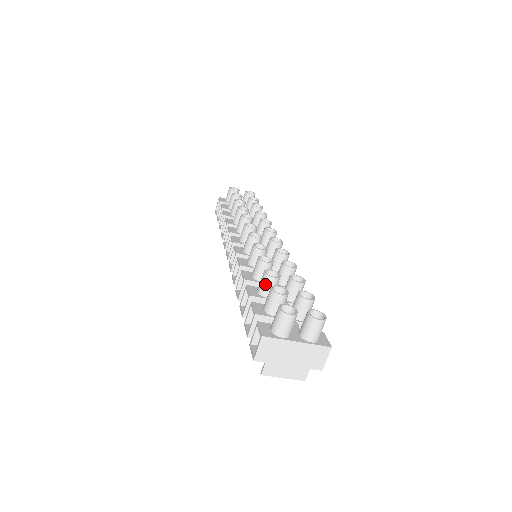
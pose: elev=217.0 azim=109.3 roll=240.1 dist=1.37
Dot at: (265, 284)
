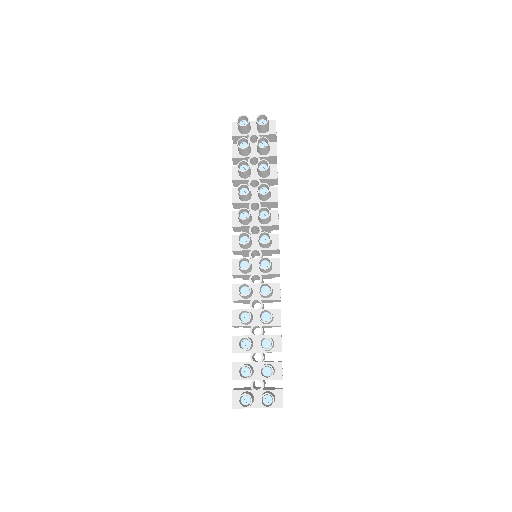
Dot at: occluded
